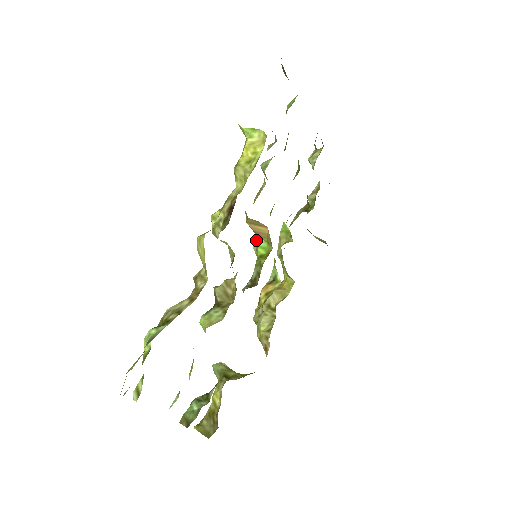
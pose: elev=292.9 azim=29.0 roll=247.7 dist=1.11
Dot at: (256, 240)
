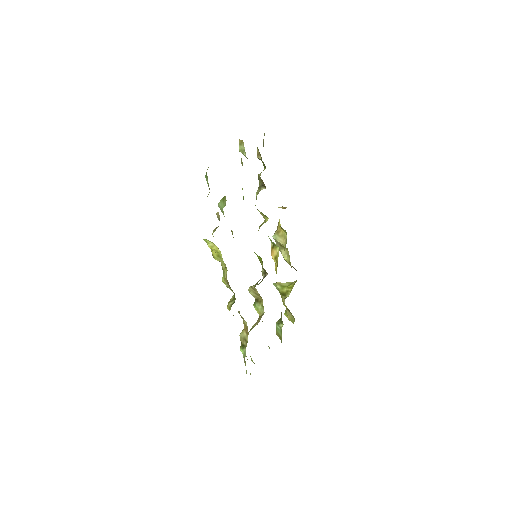
Dot at: occluded
